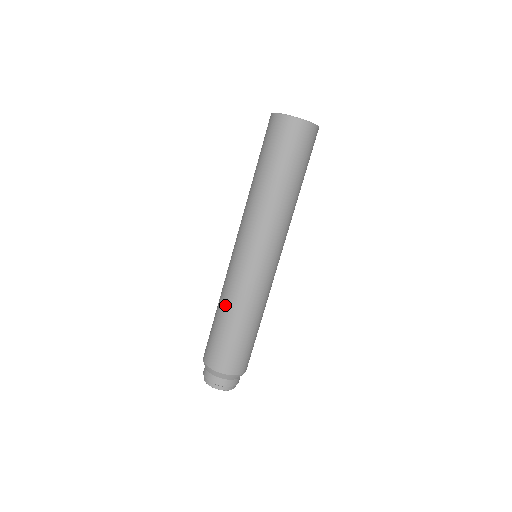
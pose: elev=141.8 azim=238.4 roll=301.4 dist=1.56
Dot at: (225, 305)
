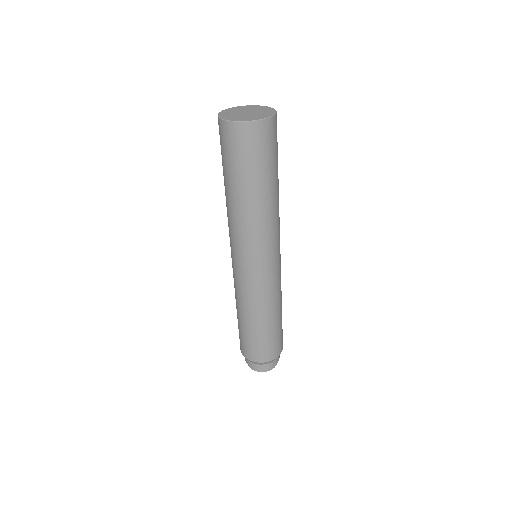
Dot at: occluded
